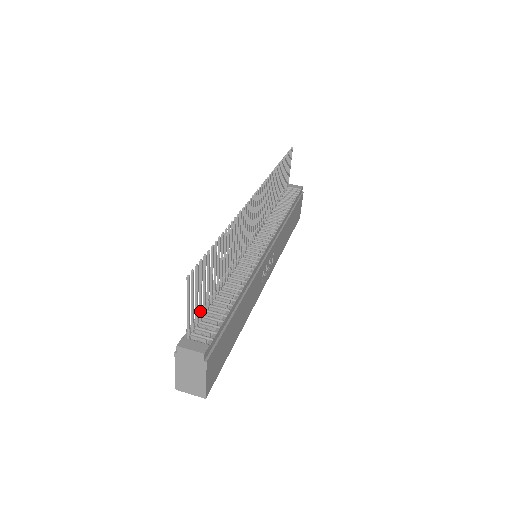
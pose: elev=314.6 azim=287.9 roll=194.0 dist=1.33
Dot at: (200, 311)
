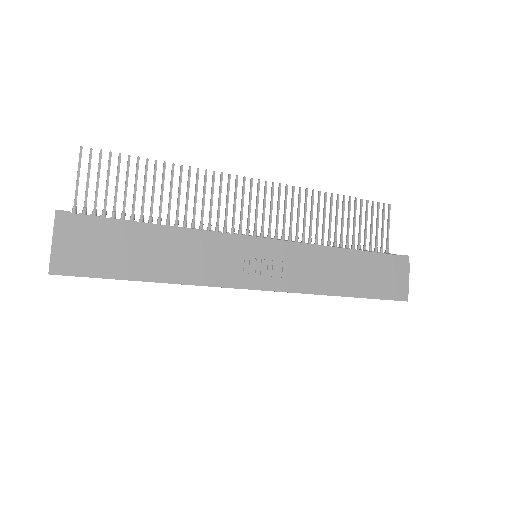
Dot at: (104, 209)
